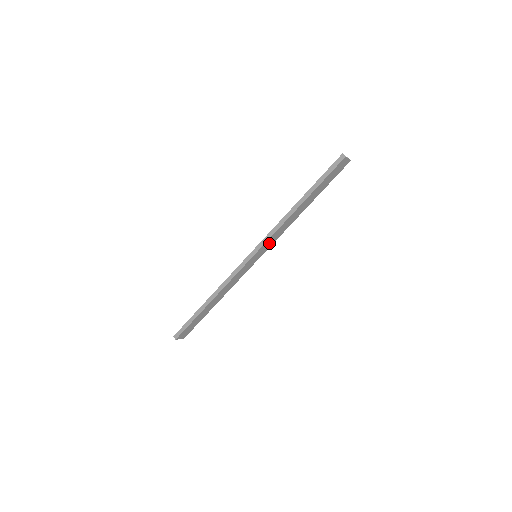
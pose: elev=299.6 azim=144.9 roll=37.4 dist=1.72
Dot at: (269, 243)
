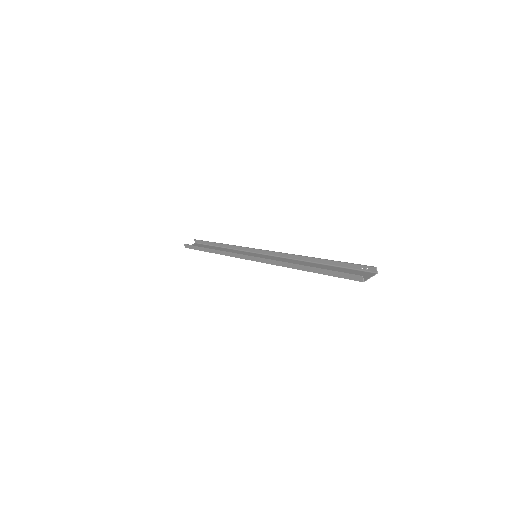
Dot at: occluded
